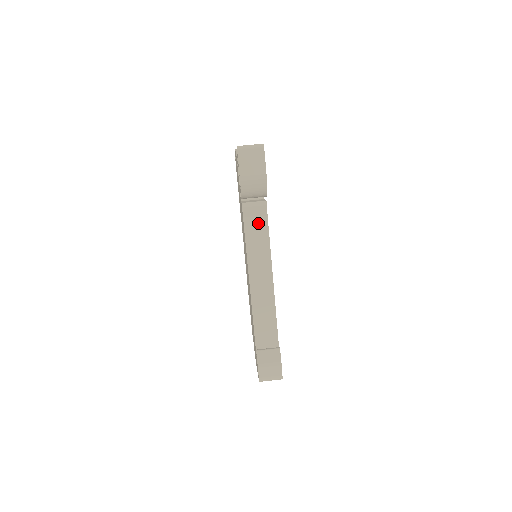
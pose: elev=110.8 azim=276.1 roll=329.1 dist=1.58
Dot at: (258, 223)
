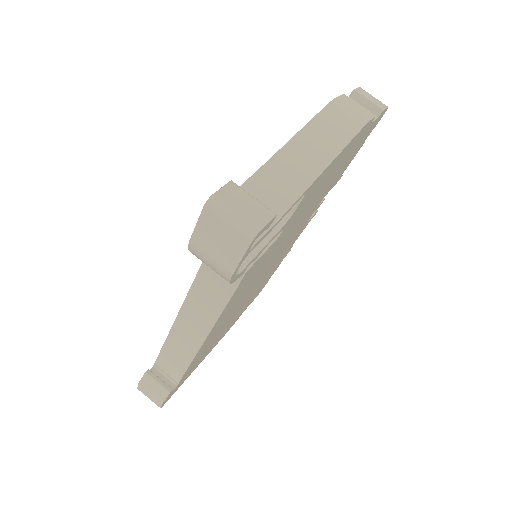
Dot at: (221, 281)
